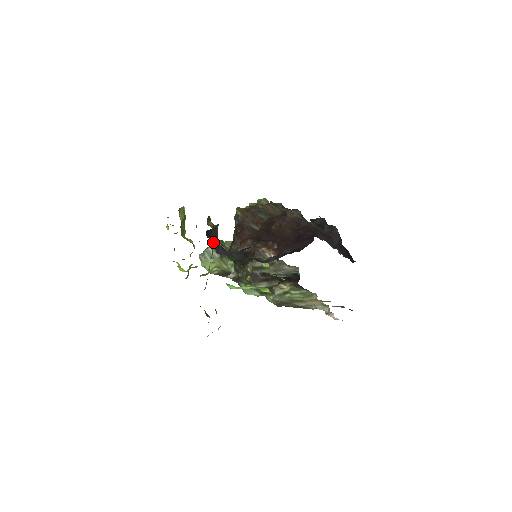
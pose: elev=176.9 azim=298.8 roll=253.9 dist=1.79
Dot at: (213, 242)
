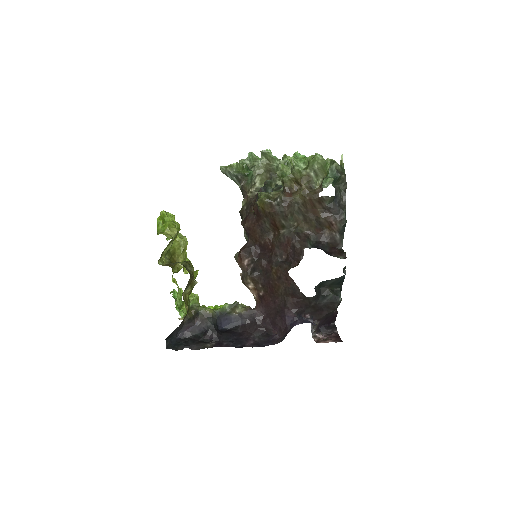
Dot at: (174, 336)
